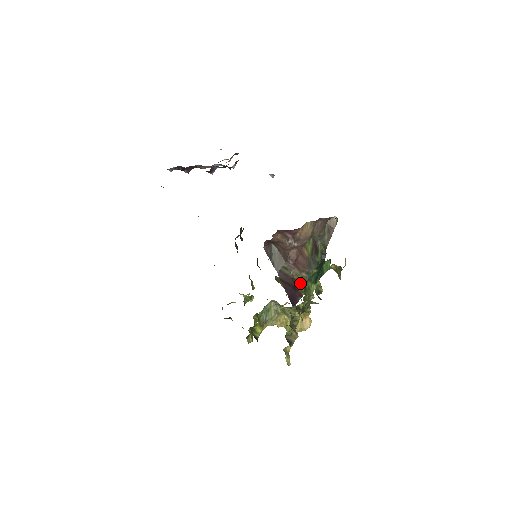
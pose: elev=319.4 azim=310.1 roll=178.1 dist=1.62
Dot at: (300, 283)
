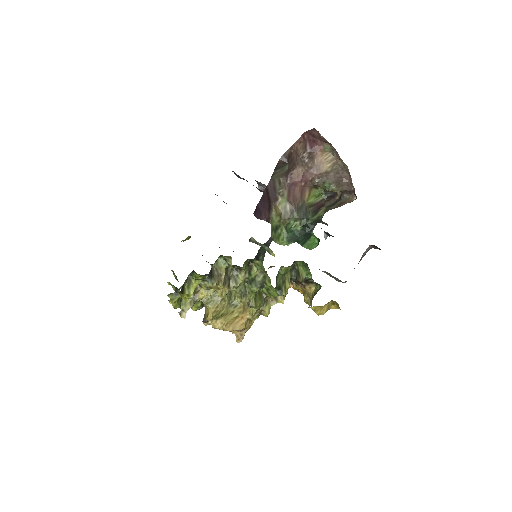
Dot at: (278, 211)
